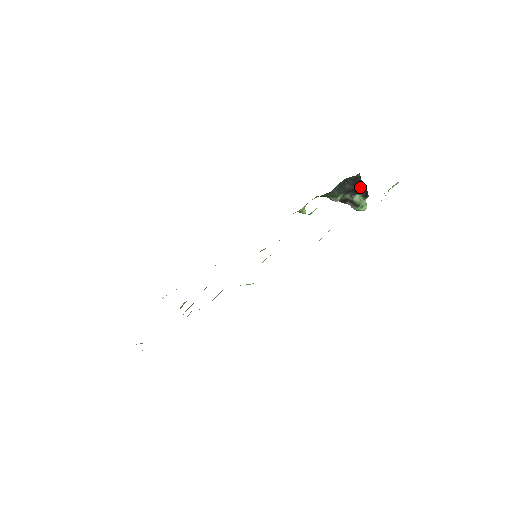
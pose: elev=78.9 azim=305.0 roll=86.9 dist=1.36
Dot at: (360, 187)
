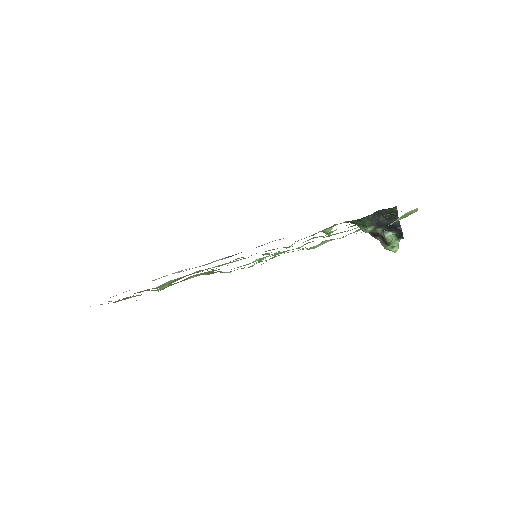
Dot at: (395, 224)
